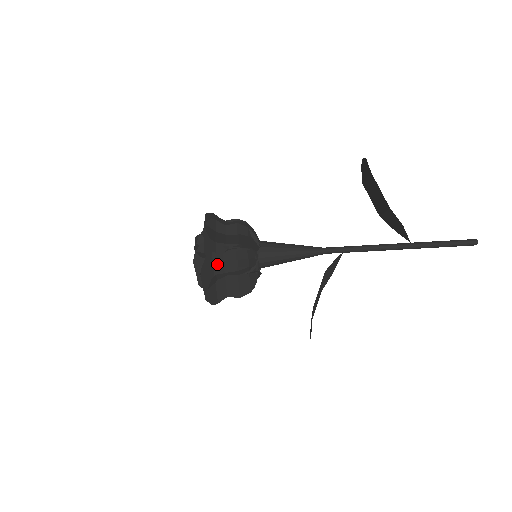
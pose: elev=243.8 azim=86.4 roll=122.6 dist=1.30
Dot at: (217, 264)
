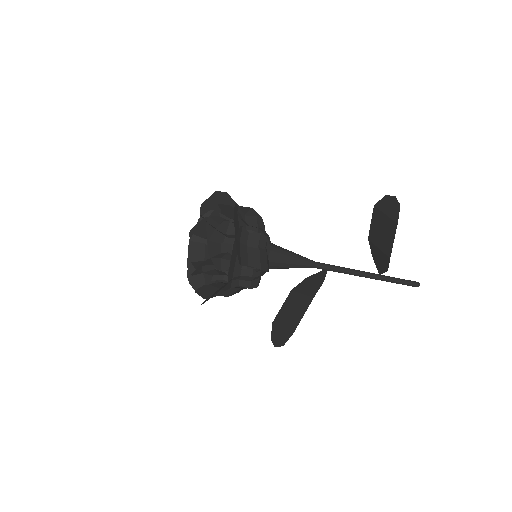
Dot at: (232, 285)
